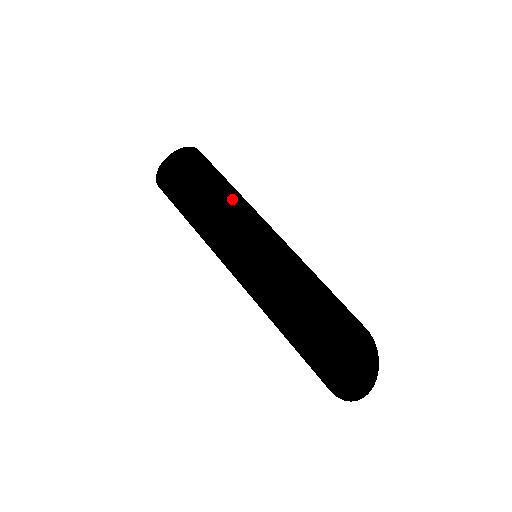
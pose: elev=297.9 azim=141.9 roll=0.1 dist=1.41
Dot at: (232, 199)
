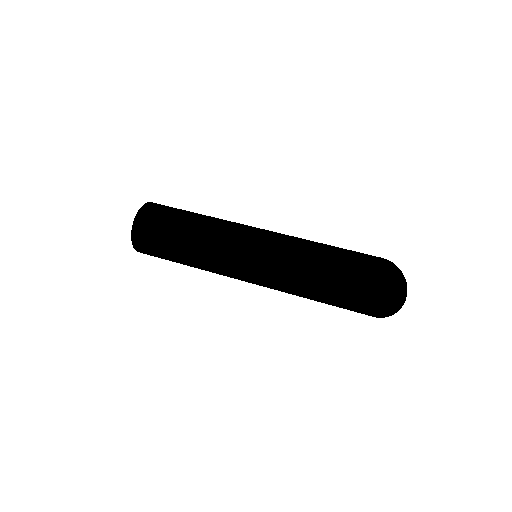
Dot at: (206, 230)
